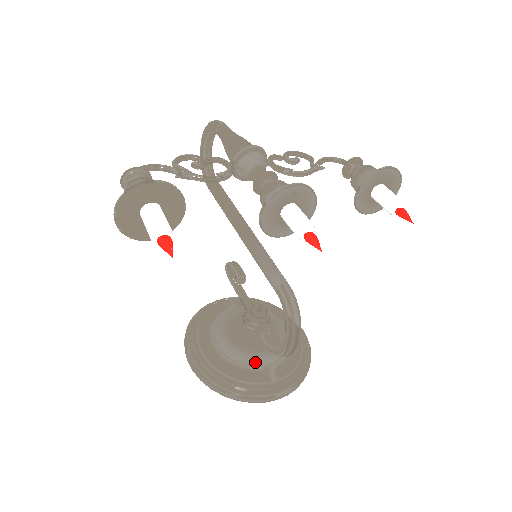
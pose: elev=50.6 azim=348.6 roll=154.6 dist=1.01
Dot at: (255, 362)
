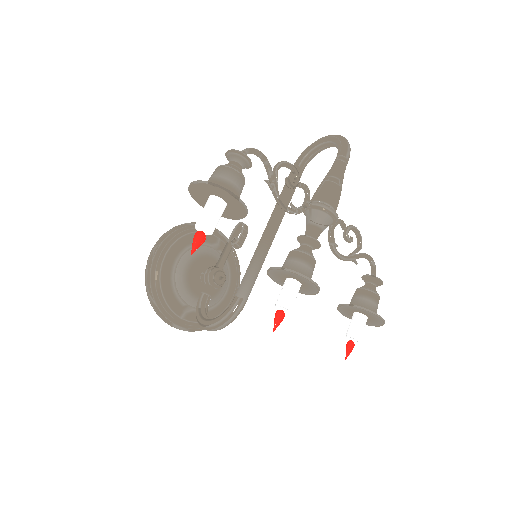
Dot at: (185, 297)
